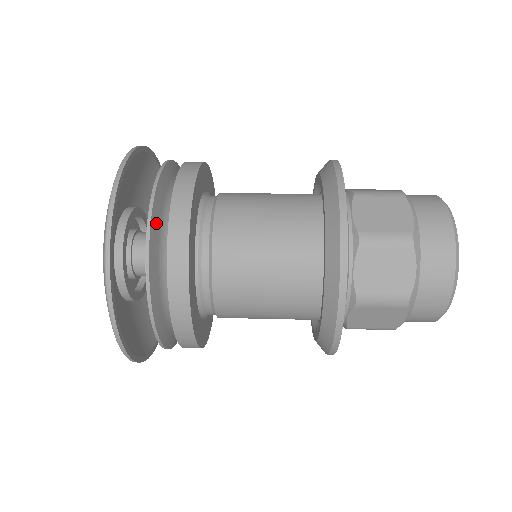
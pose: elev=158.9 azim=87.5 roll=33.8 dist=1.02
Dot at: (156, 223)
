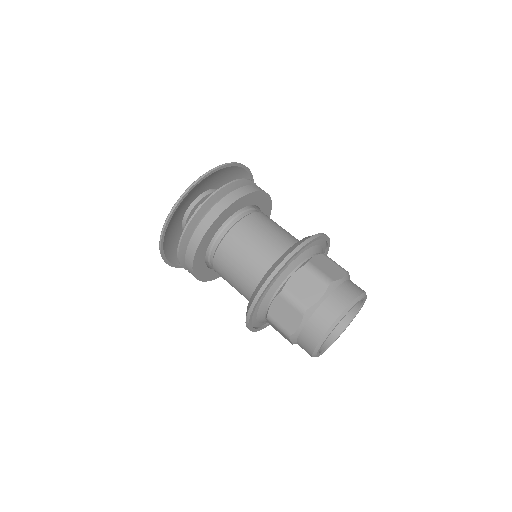
Dot at: (198, 217)
